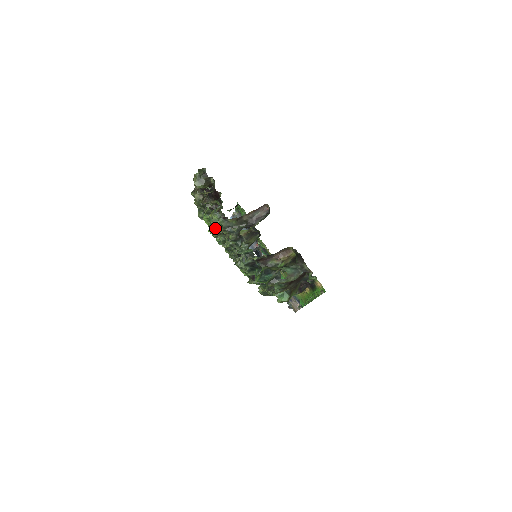
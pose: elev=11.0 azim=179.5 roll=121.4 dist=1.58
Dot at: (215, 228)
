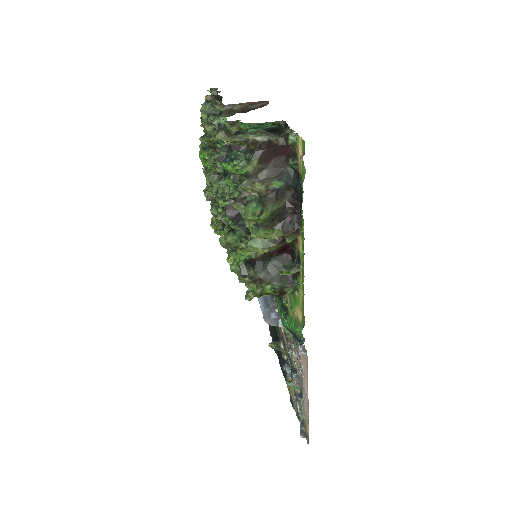
Dot at: (208, 166)
